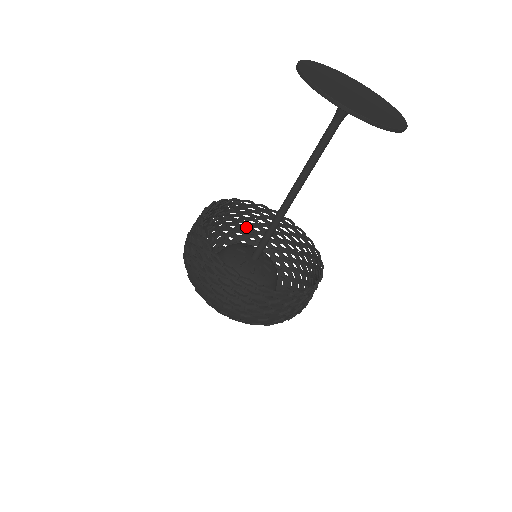
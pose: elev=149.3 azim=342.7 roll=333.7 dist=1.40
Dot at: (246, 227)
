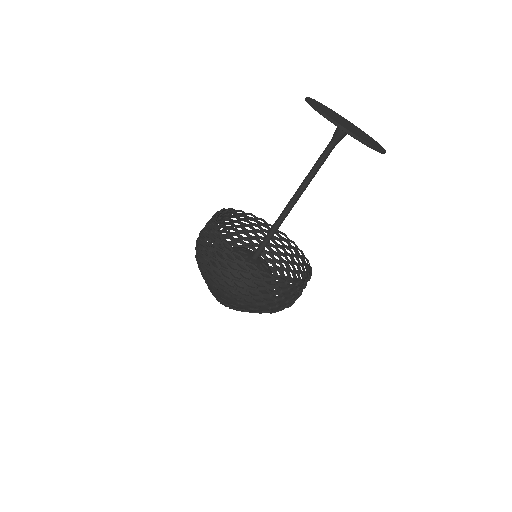
Dot at: (235, 234)
